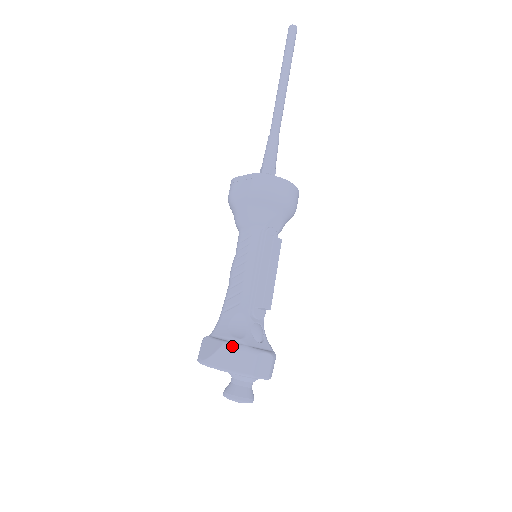
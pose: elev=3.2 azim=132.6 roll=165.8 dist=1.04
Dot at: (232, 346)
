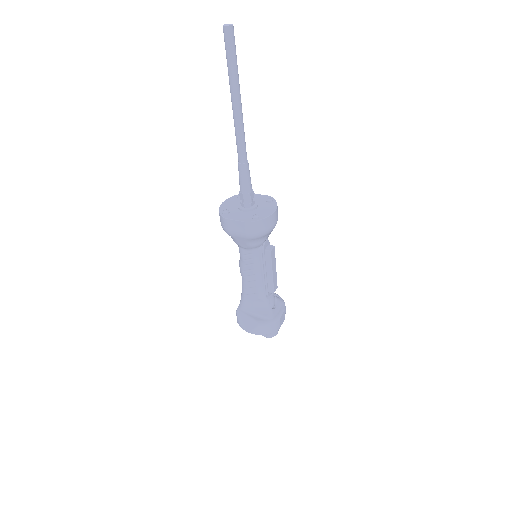
Dot at: (265, 324)
